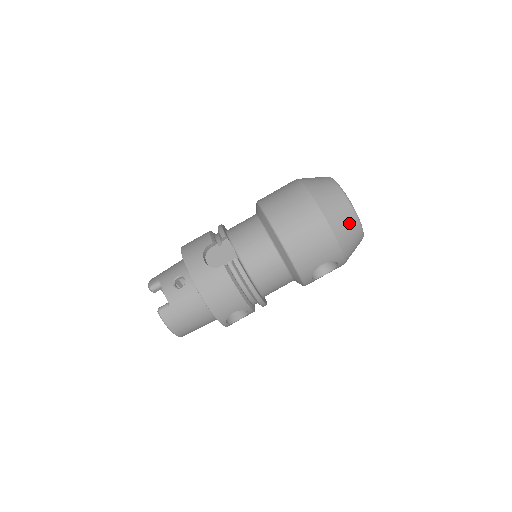
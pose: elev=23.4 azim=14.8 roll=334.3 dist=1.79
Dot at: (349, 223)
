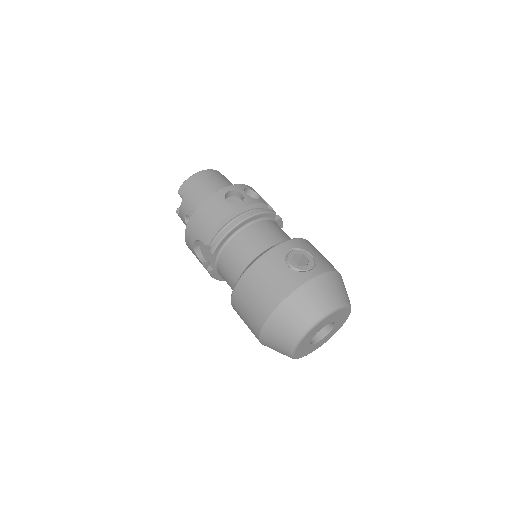
Dot at: occluded
